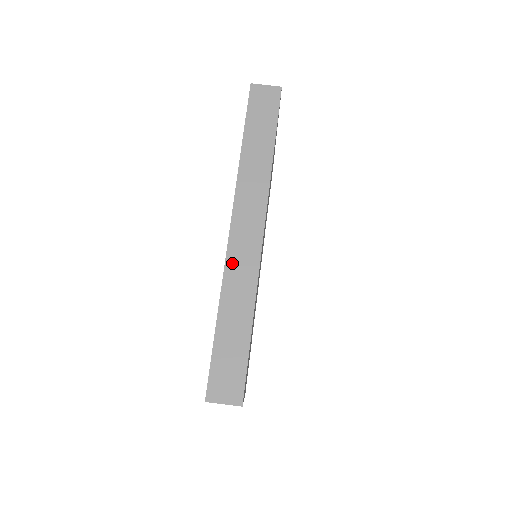
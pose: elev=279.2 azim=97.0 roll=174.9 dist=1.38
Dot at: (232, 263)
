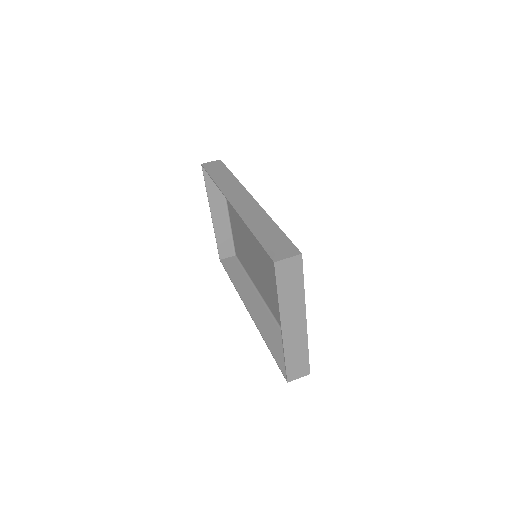
Dot at: (242, 212)
